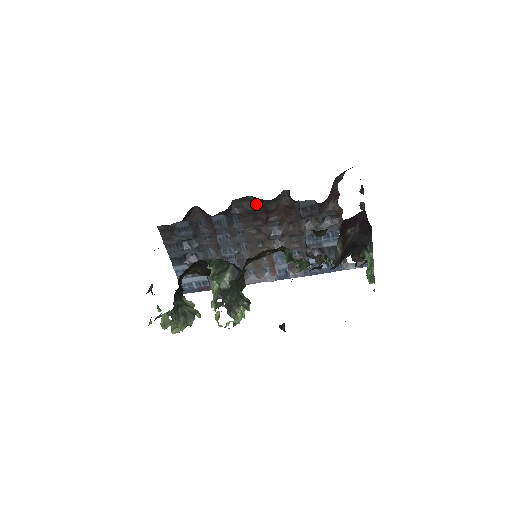
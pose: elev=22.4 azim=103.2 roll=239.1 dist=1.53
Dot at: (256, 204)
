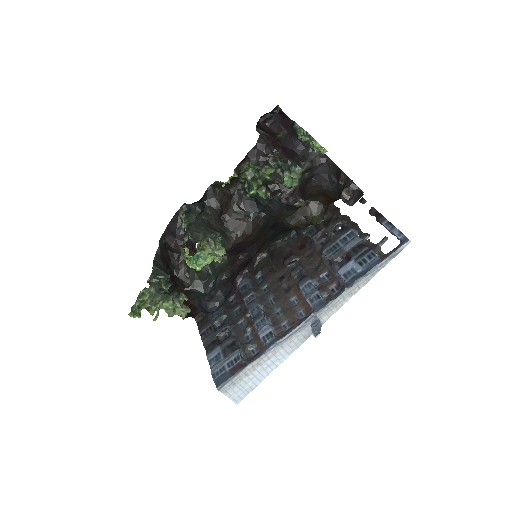
Dot at: (273, 257)
